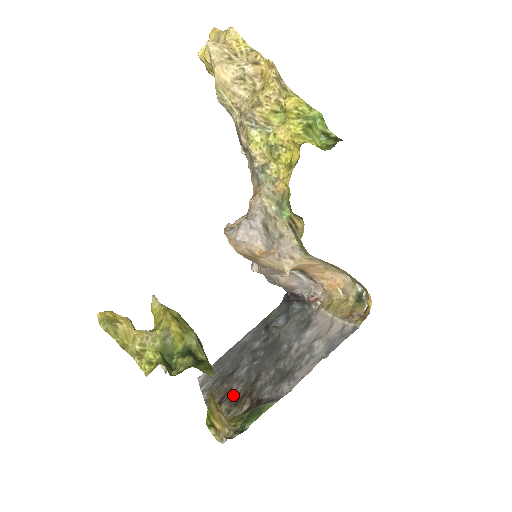
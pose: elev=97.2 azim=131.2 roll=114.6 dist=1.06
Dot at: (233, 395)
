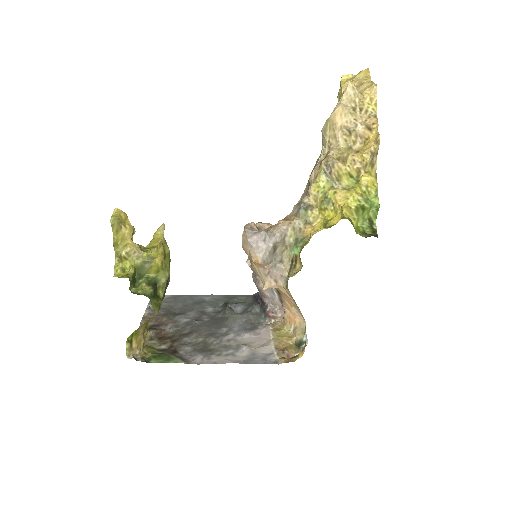
Dot at: (163, 331)
